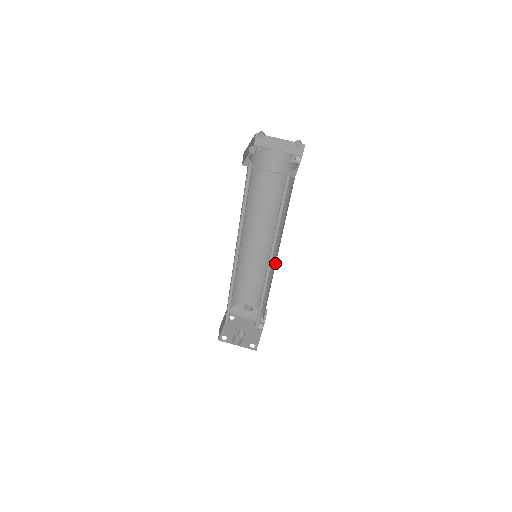
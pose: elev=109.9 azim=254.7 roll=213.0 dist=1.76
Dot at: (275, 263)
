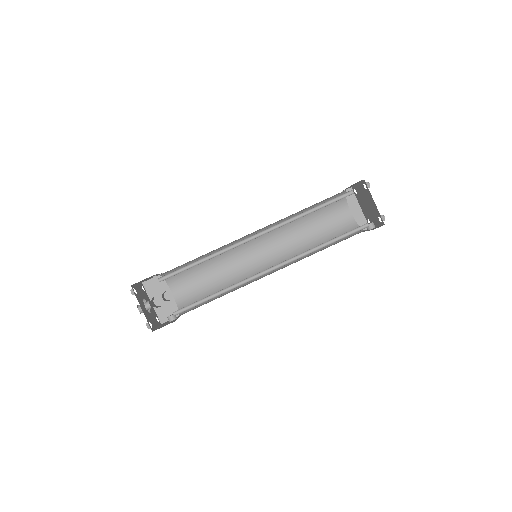
Dot at: (258, 278)
